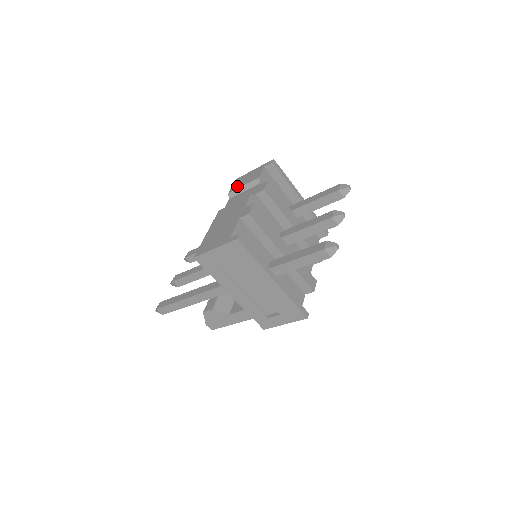
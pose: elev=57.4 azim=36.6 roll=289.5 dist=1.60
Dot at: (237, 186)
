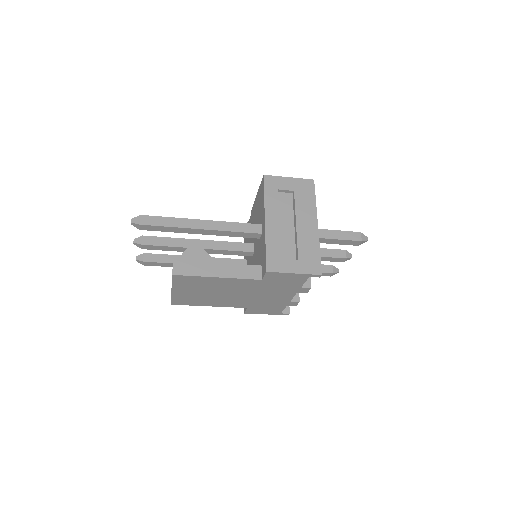
Dot at: occluded
